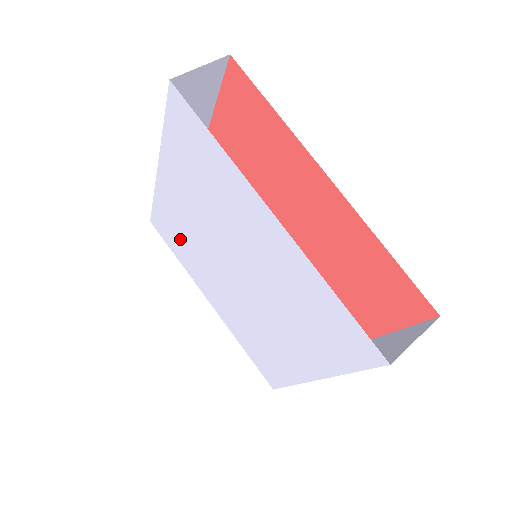
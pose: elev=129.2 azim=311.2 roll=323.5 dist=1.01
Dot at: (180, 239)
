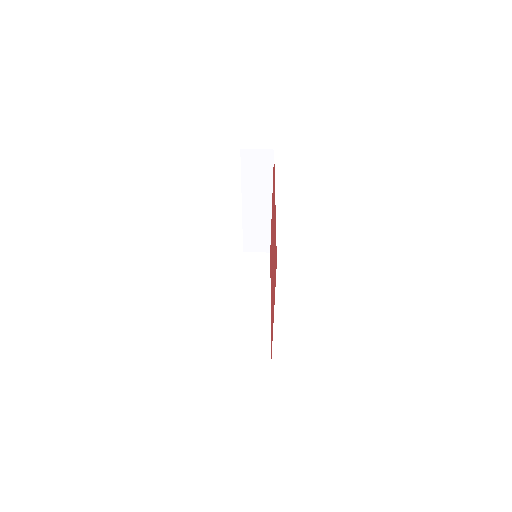
Dot at: occluded
